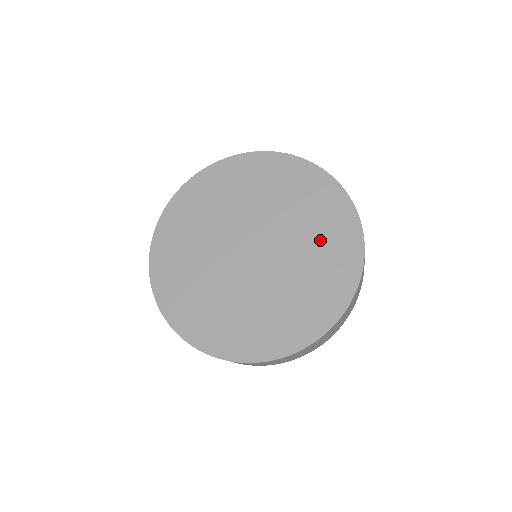
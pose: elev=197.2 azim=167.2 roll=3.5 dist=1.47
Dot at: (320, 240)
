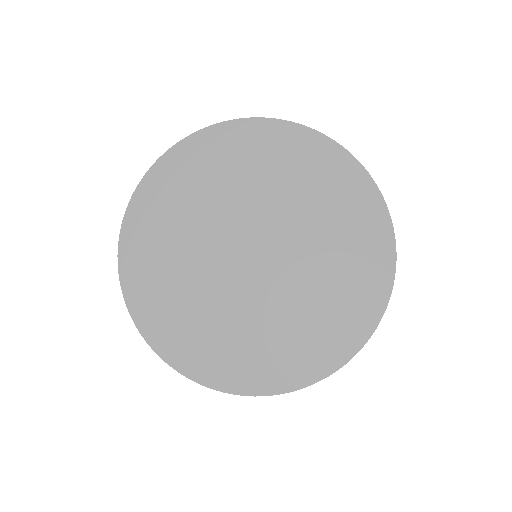
Dot at: (332, 214)
